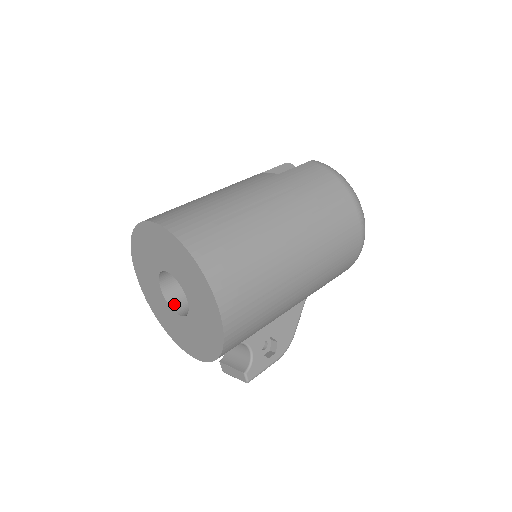
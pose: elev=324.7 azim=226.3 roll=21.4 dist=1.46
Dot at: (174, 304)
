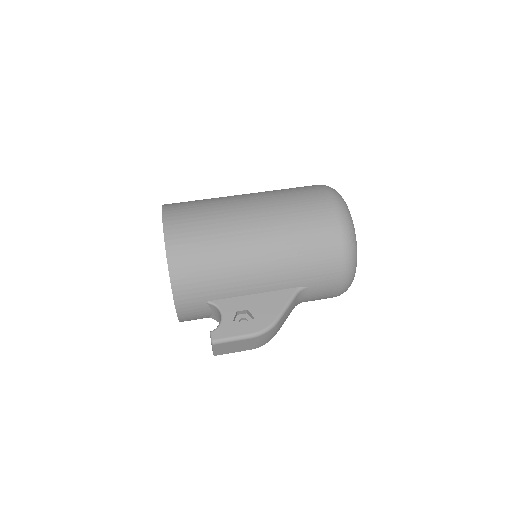
Dot at: occluded
